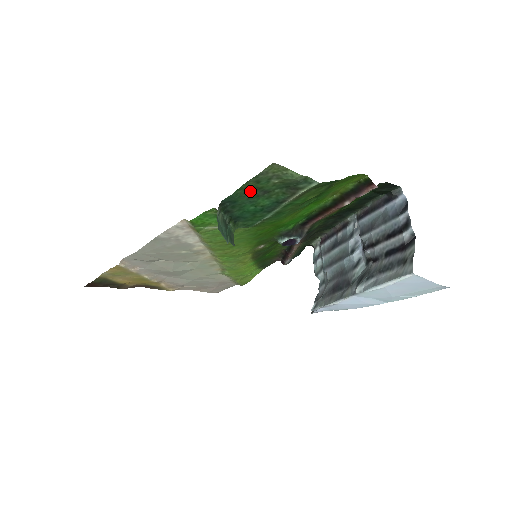
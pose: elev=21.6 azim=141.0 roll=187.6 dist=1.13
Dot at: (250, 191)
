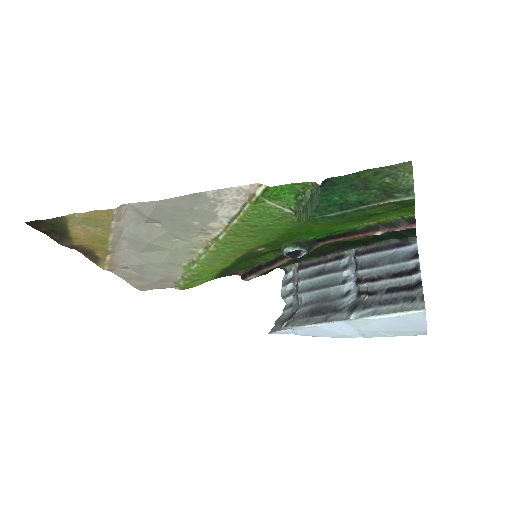
Dot at: (358, 180)
